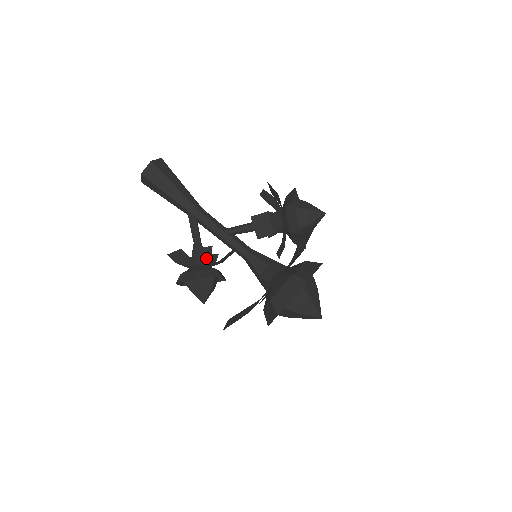
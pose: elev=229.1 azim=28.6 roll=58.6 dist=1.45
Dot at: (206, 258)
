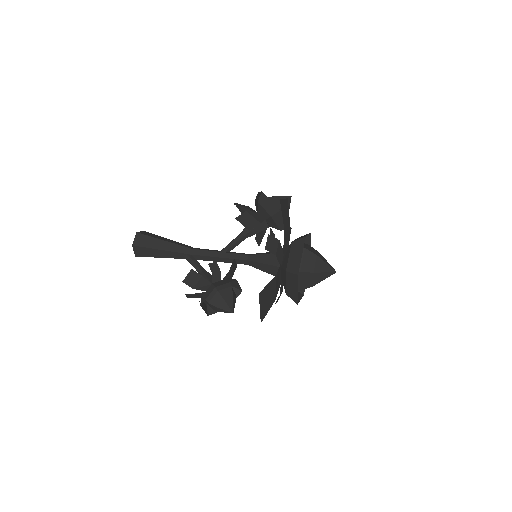
Dot at: (216, 273)
